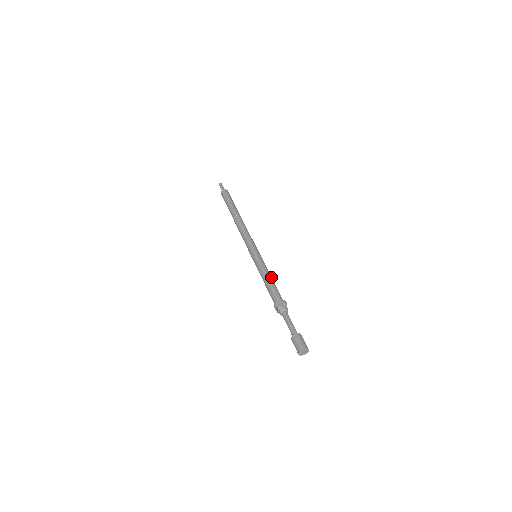
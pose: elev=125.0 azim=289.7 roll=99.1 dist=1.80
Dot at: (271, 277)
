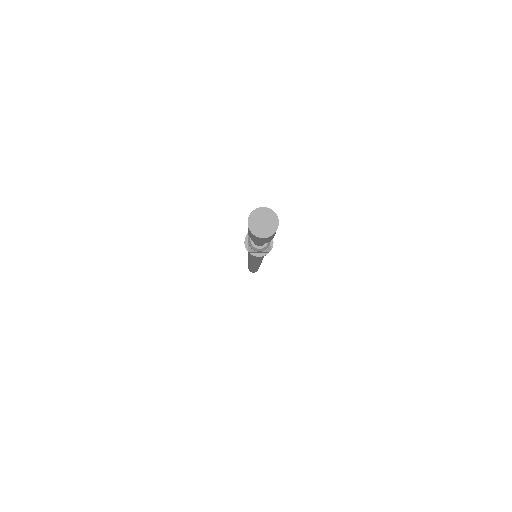
Dot at: occluded
